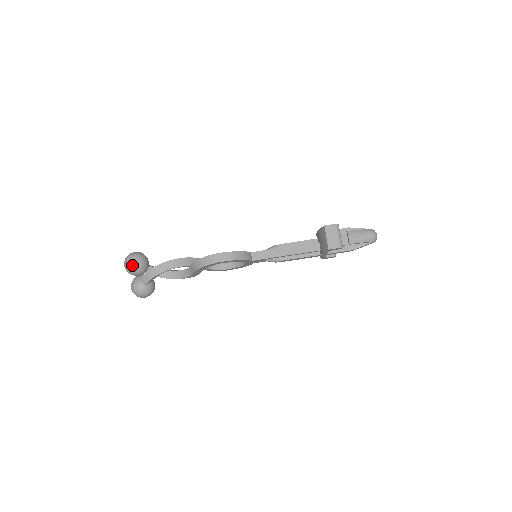
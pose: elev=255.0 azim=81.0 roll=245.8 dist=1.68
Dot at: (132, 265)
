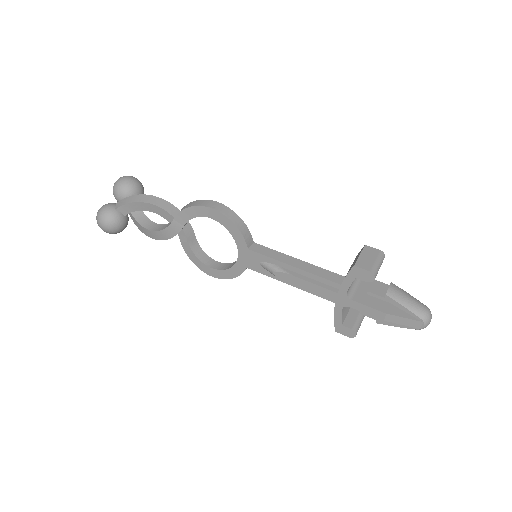
Dot at: (123, 179)
